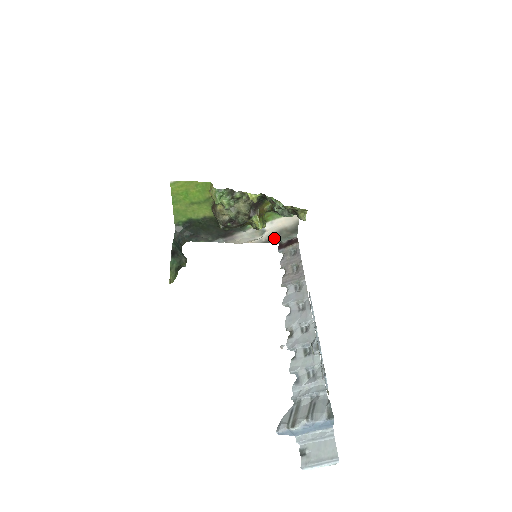
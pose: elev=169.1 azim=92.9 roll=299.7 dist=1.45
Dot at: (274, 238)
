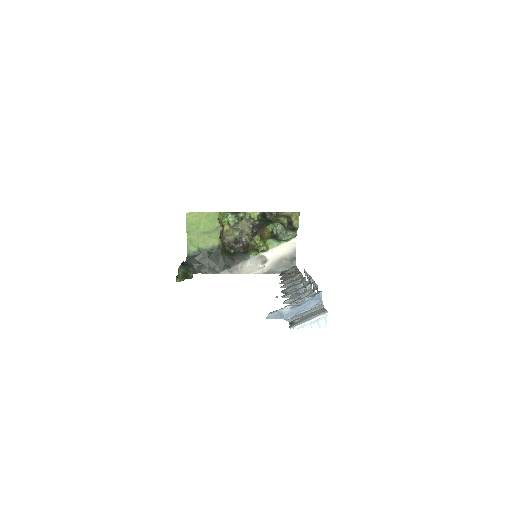
Dot at: (275, 268)
